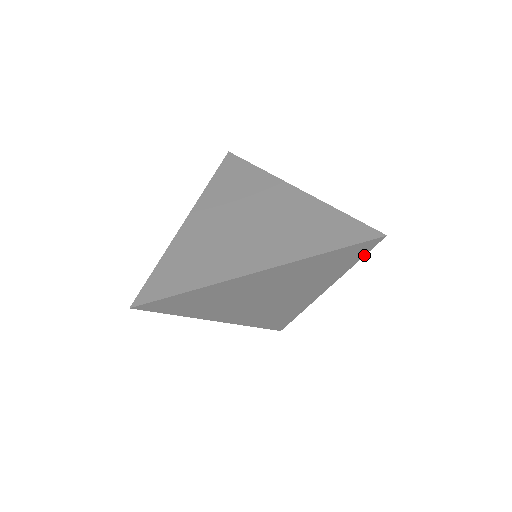
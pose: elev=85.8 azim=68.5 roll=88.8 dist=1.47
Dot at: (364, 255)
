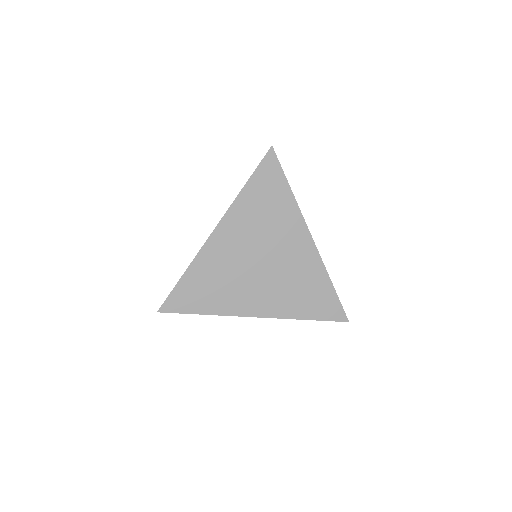
Dot at: occluded
